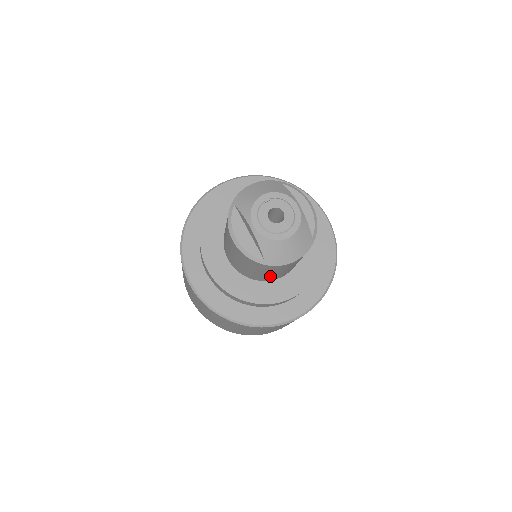
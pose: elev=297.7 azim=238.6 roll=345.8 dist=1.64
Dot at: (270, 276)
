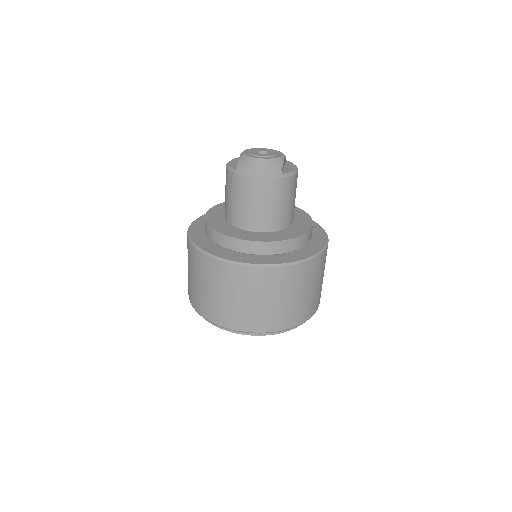
Dot at: (241, 212)
